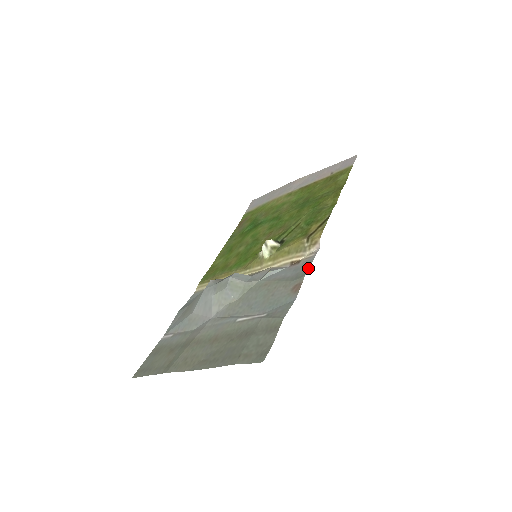
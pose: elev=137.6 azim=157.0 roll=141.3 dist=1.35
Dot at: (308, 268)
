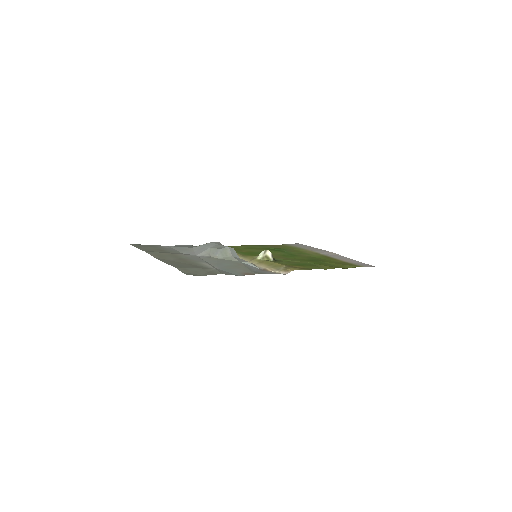
Dot at: (266, 273)
